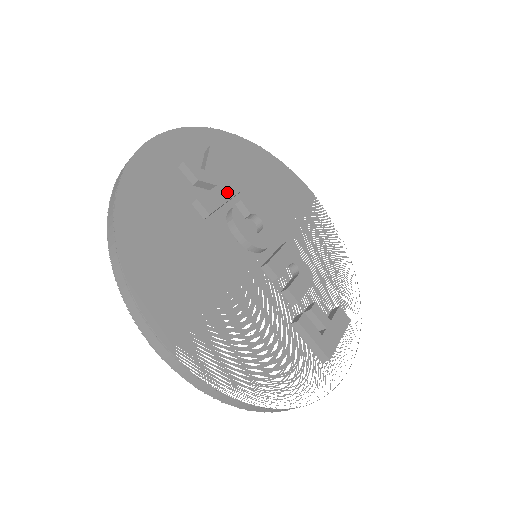
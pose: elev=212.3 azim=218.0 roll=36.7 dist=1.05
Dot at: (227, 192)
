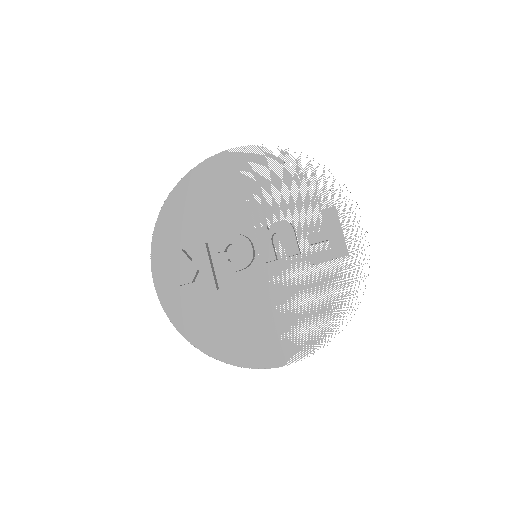
Dot at: (205, 262)
